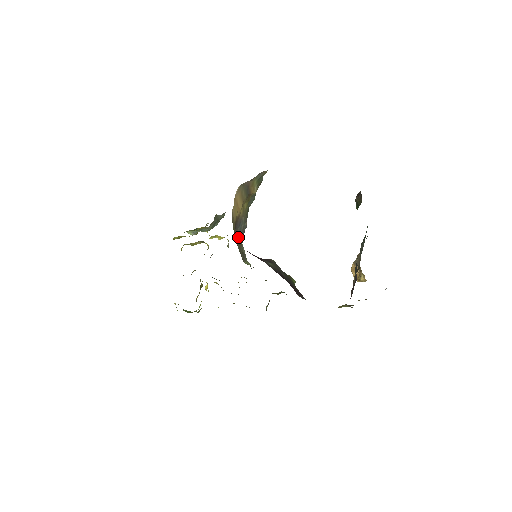
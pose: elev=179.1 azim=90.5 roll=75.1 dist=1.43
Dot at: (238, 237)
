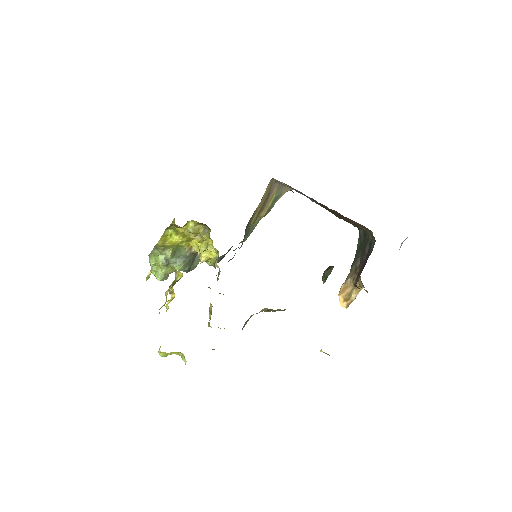
Dot at: occluded
